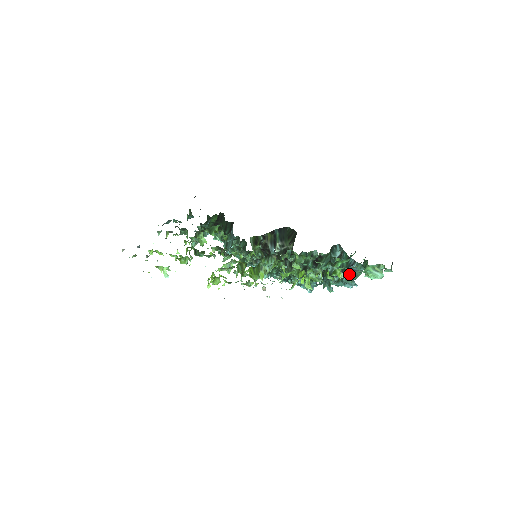
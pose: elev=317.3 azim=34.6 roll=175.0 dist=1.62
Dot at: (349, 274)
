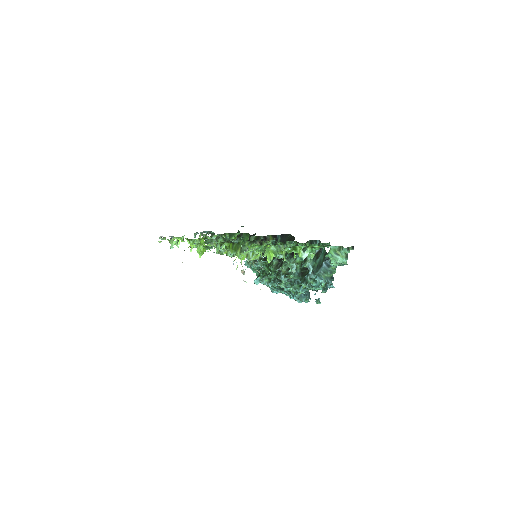
Dot at: (323, 269)
